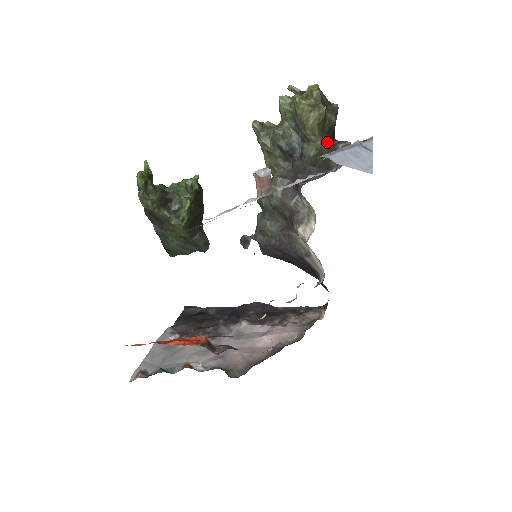
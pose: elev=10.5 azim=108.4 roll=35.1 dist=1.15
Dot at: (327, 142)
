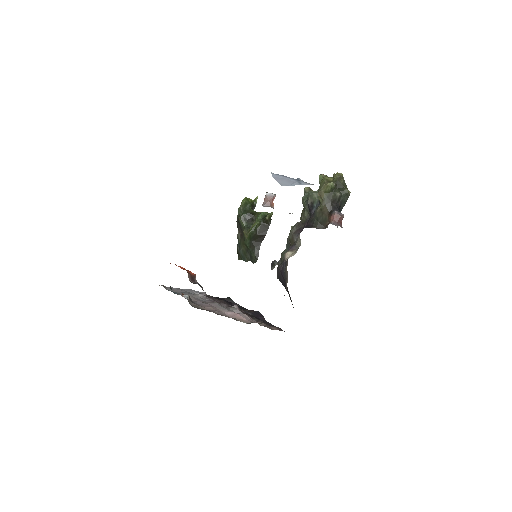
Dot at: (329, 207)
